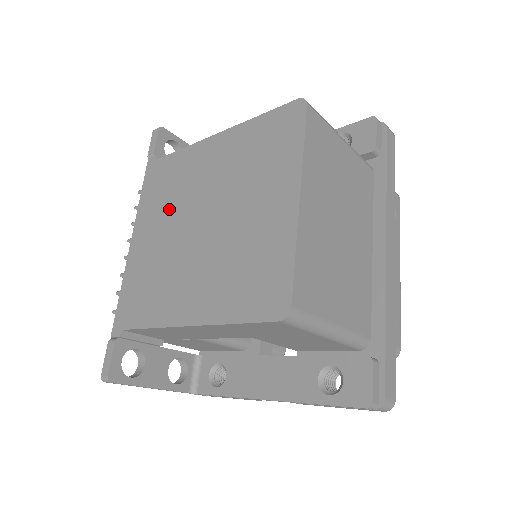
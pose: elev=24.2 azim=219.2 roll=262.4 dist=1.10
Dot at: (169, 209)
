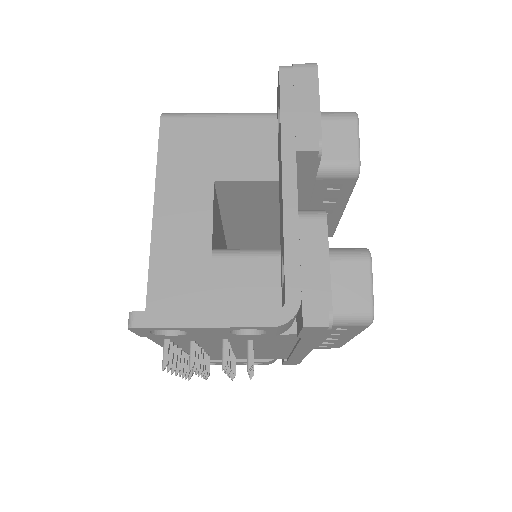
Dot at: occluded
